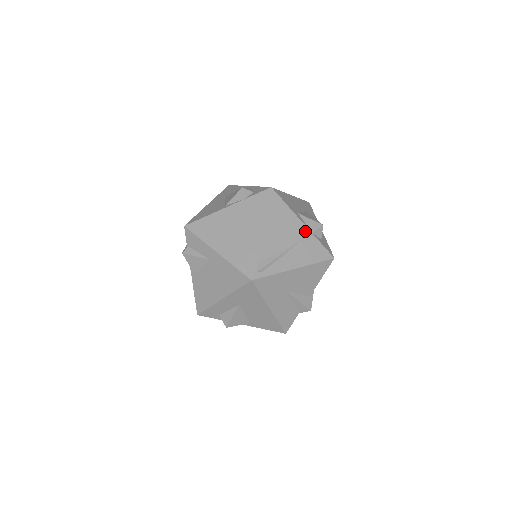
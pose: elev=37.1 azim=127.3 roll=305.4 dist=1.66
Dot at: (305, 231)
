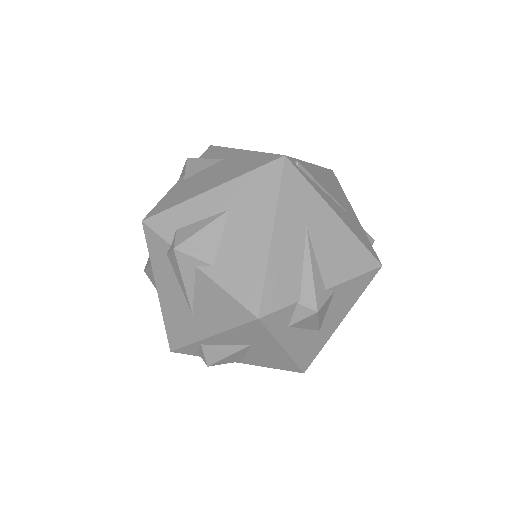
Dot at: (355, 217)
